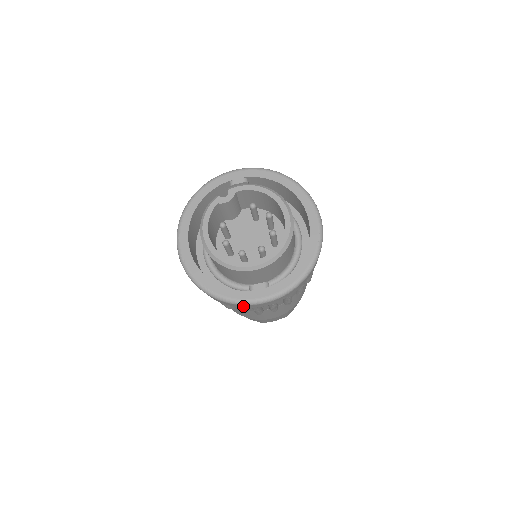
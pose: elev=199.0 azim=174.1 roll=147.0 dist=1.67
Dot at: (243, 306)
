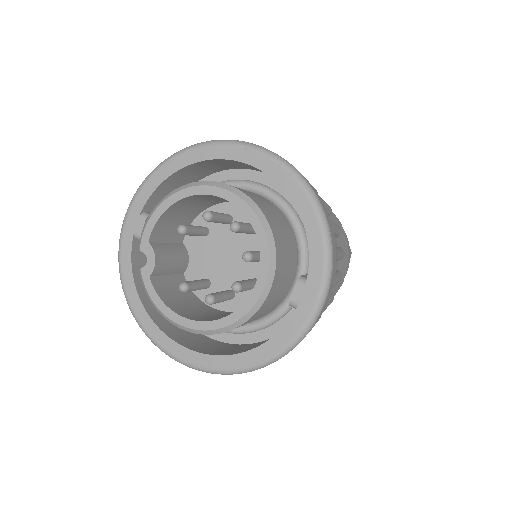
Dot at: occluded
